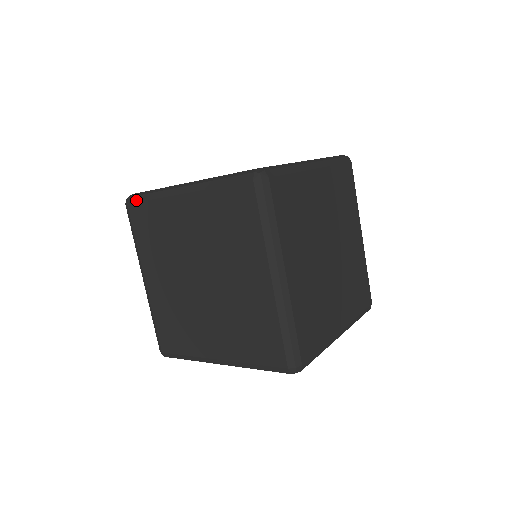
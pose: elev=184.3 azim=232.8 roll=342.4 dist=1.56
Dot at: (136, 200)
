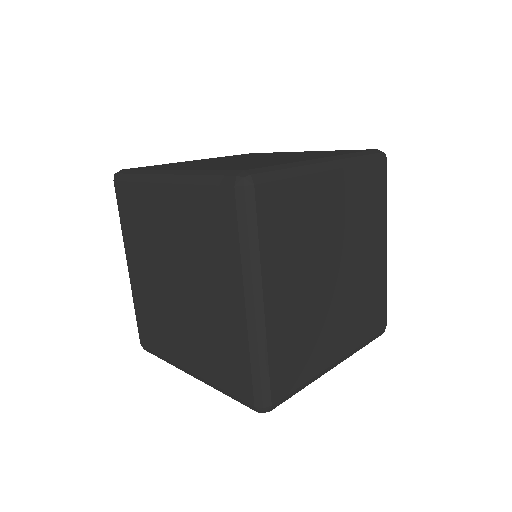
Dot at: (122, 178)
